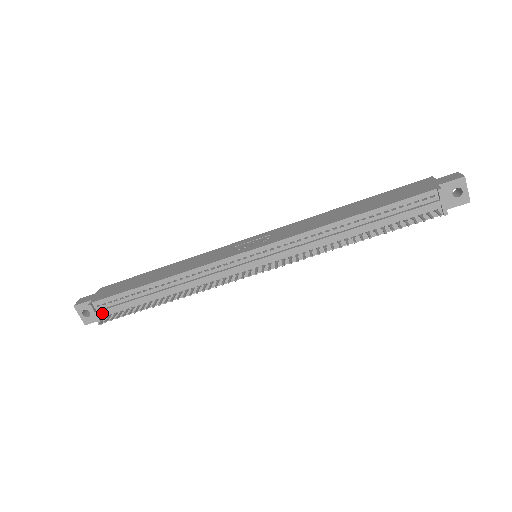
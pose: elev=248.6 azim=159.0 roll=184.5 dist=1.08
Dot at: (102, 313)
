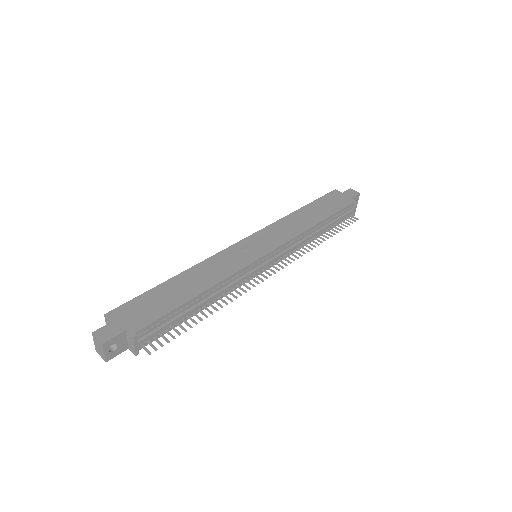
Dot at: (144, 341)
